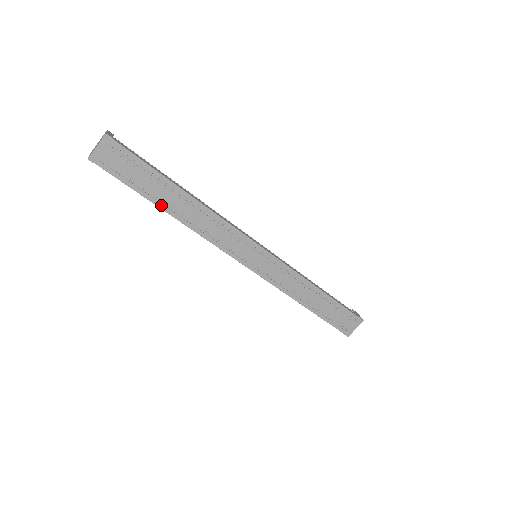
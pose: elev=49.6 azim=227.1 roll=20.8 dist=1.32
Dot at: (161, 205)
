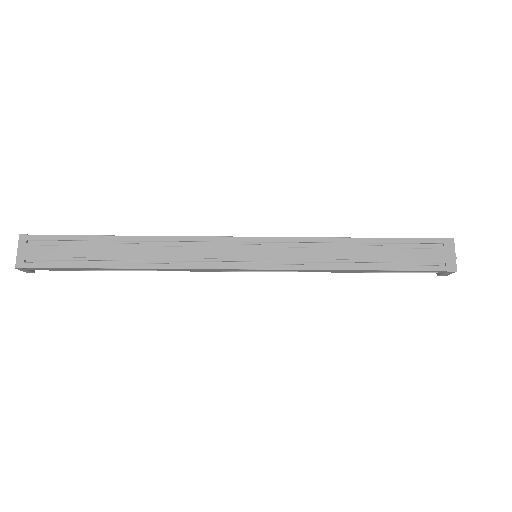
Dot at: (110, 265)
